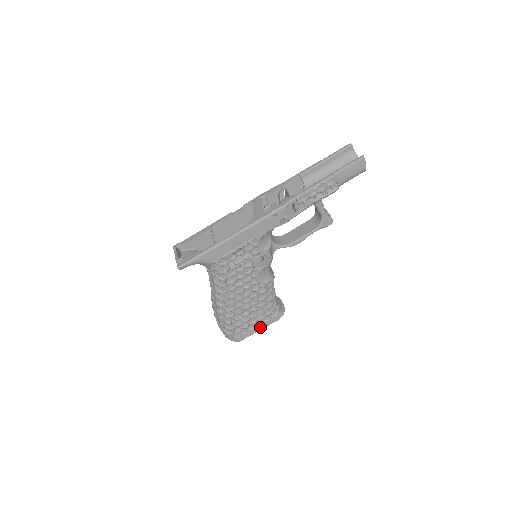
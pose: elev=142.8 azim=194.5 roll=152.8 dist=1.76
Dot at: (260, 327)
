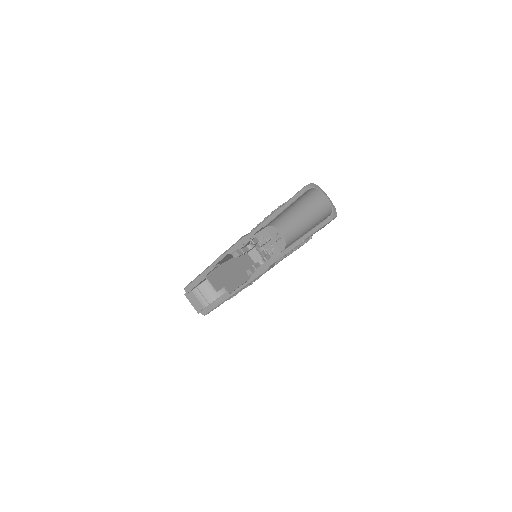
Dot at: occluded
